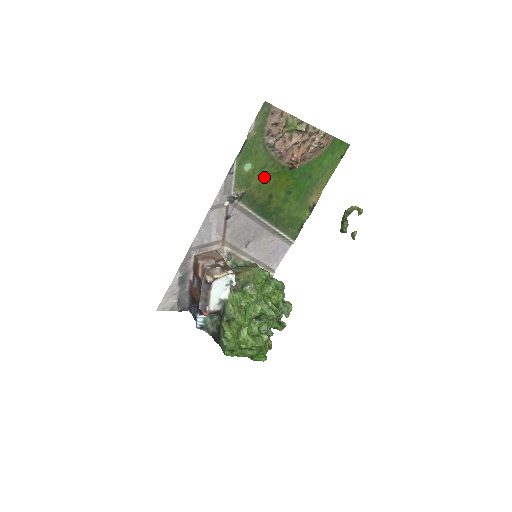
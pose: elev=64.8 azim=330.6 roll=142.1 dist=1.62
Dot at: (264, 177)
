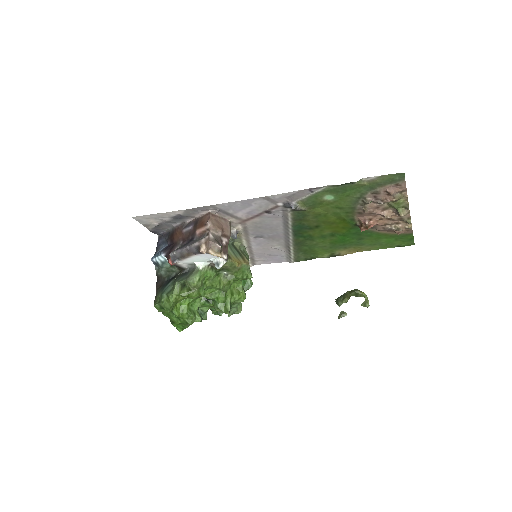
Dot at: (330, 213)
